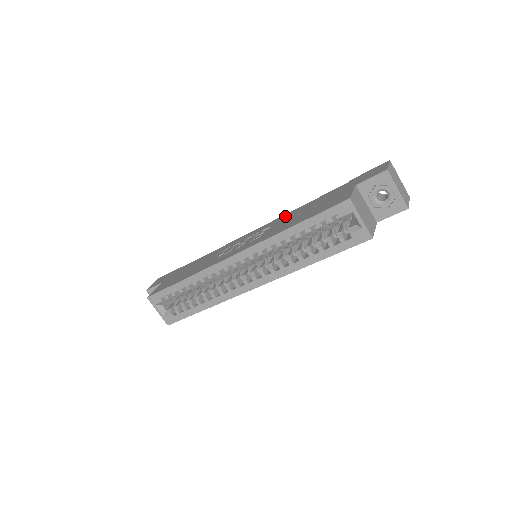
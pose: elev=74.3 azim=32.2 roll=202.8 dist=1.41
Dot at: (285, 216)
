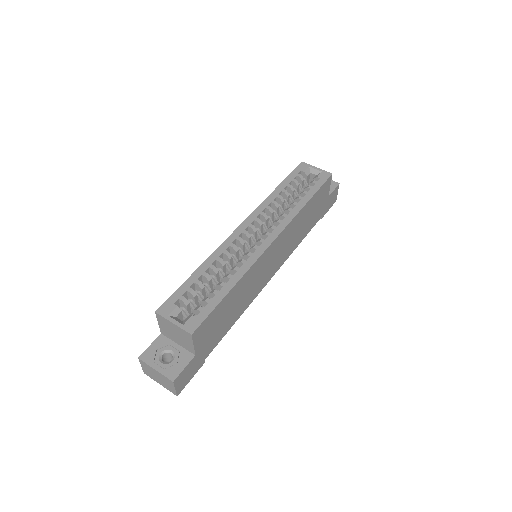
Dot at: occluded
